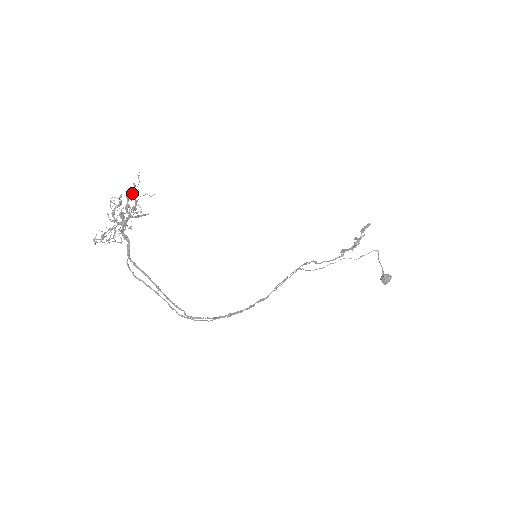
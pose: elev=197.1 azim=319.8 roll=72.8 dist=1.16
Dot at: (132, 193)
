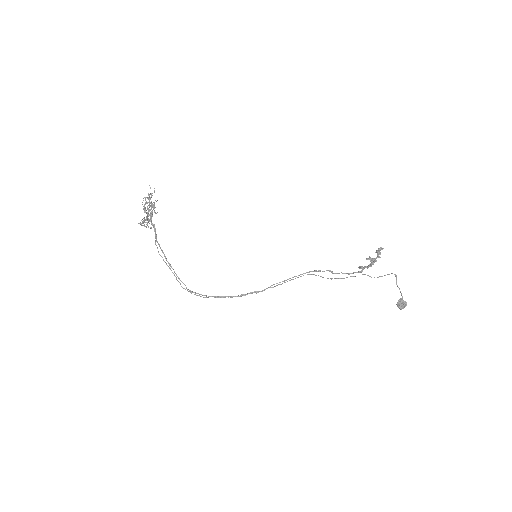
Dot at: (147, 197)
